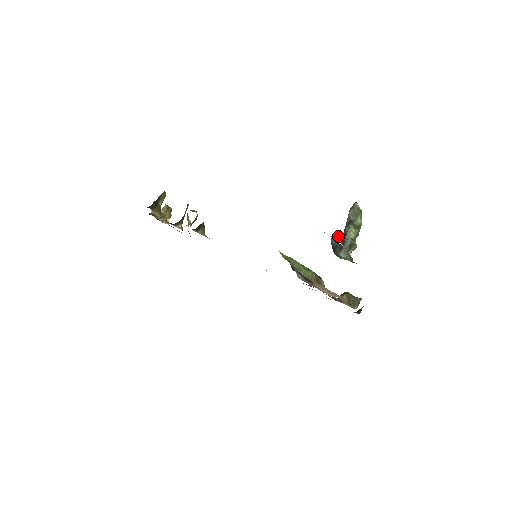
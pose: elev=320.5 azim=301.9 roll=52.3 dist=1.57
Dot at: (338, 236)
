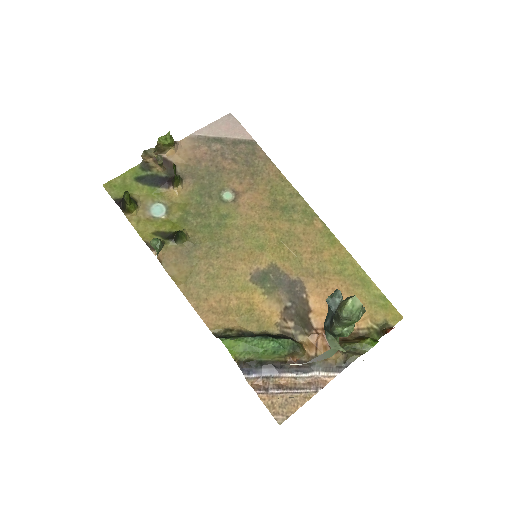
Dot at: (335, 303)
